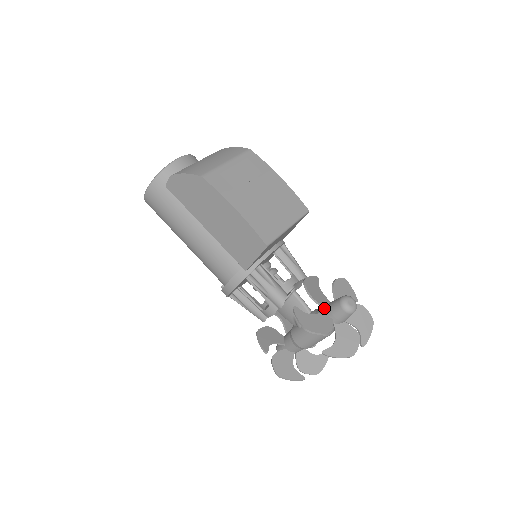
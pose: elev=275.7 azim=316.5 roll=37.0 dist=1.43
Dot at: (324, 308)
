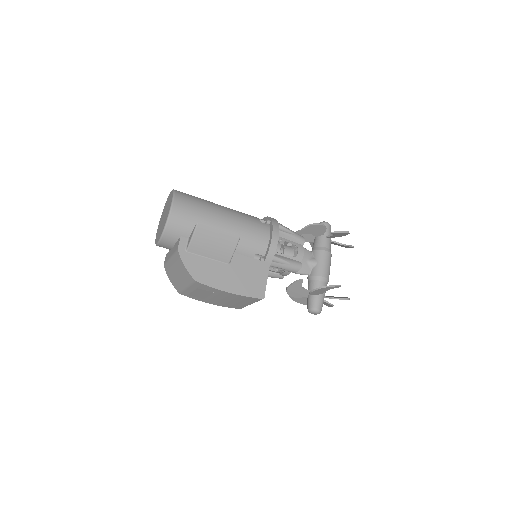
Dot at: occluded
